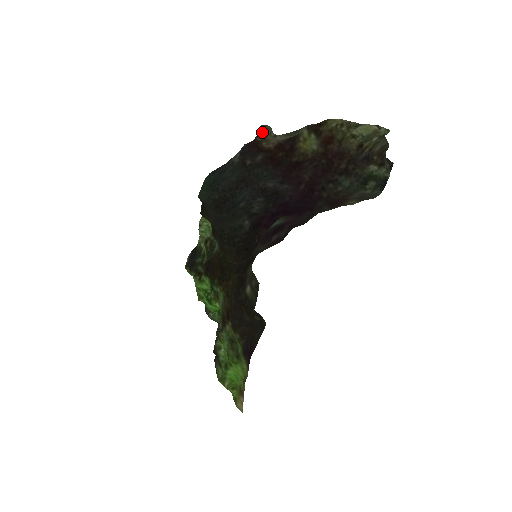
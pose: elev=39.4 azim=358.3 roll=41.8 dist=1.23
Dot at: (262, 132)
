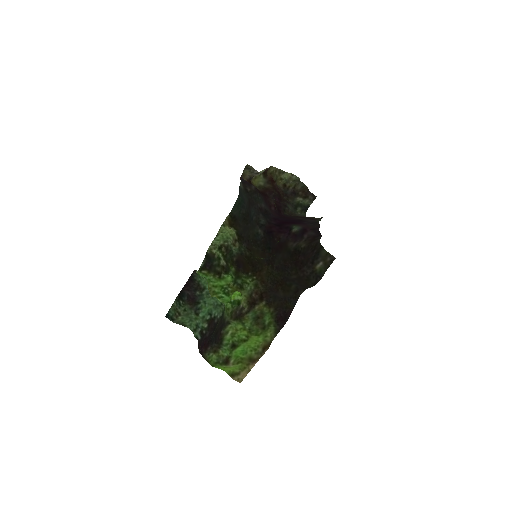
Dot at: (245, 169)
